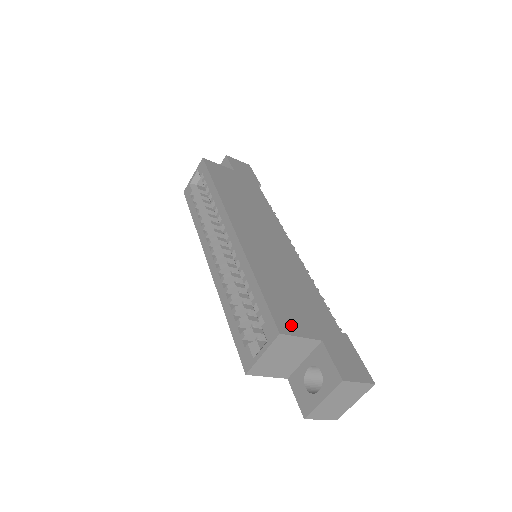
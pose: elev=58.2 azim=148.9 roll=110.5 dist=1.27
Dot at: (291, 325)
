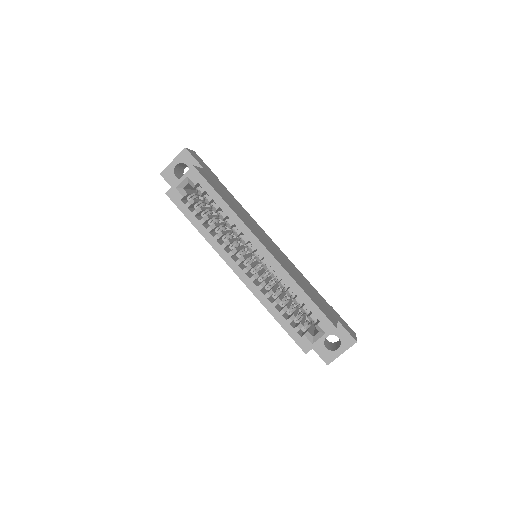
Dot at: (331, 318)
